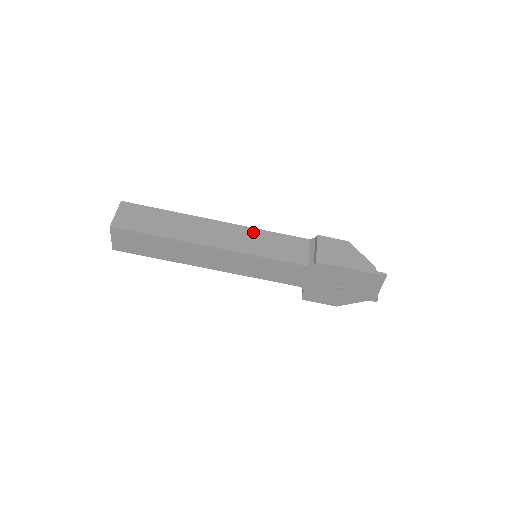
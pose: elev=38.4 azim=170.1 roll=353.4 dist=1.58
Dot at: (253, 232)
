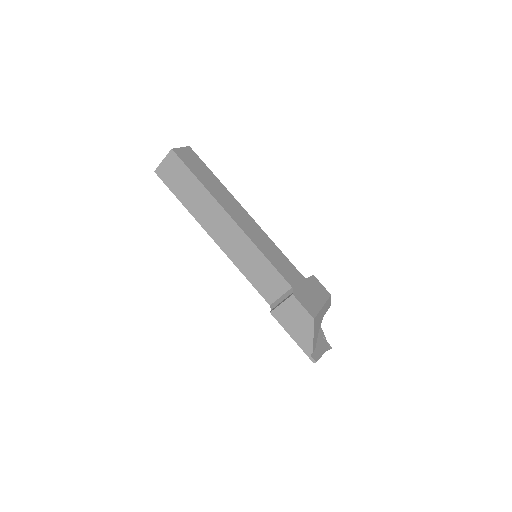
Dot at: (251, 248)
